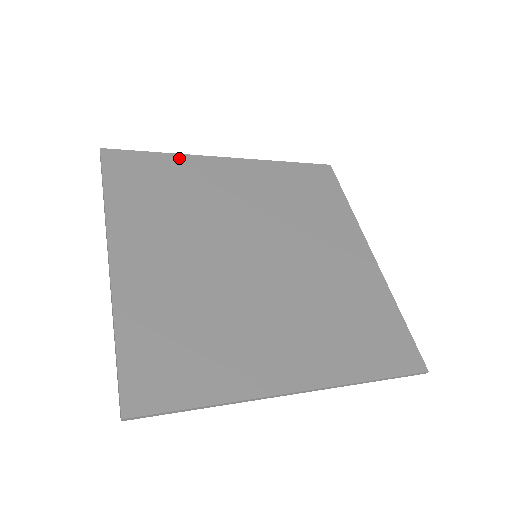
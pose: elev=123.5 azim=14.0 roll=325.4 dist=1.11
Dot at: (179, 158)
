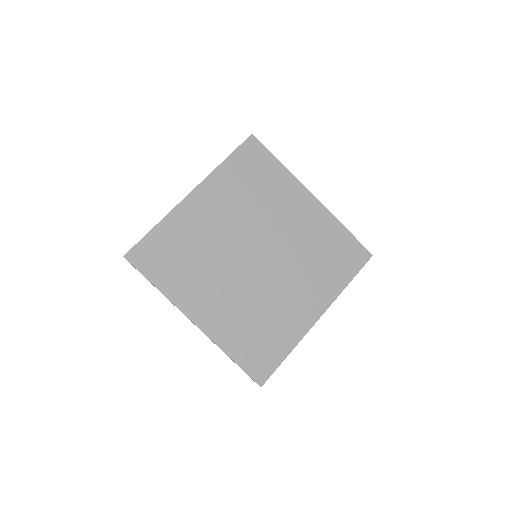
Dot at: (167, 221)
